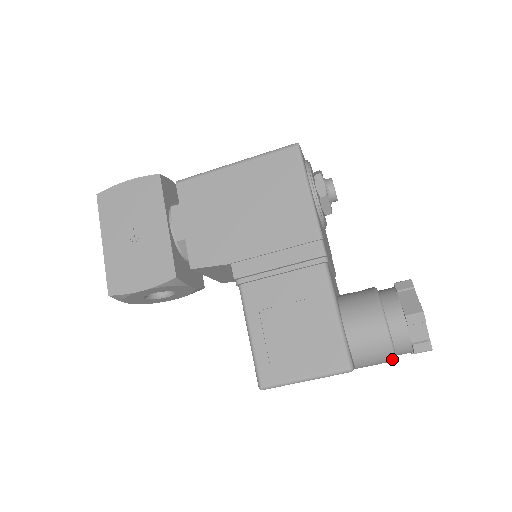
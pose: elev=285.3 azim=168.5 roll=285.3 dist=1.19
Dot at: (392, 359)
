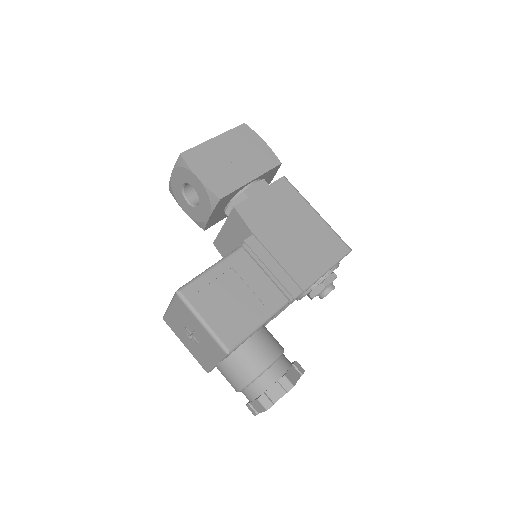
Dot at: (243, 386)
